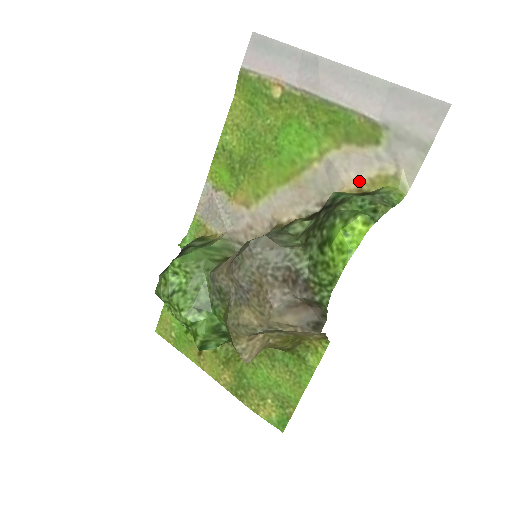
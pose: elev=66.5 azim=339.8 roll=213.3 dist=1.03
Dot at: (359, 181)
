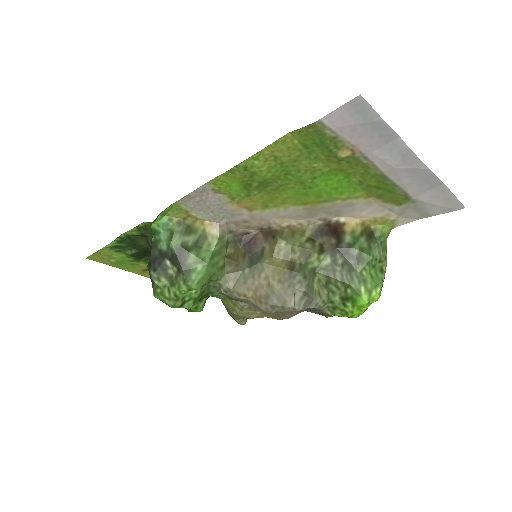
Dot at: (366, 218)
